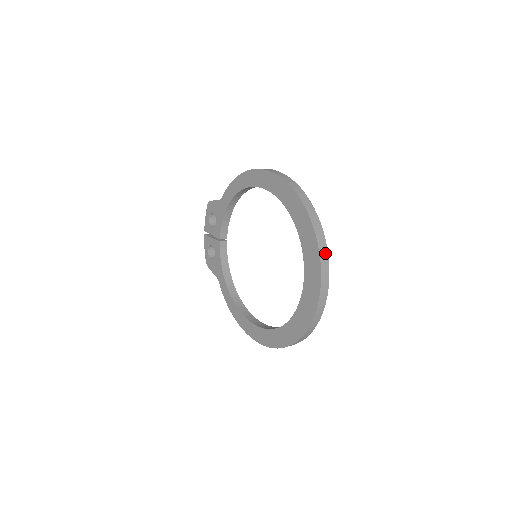
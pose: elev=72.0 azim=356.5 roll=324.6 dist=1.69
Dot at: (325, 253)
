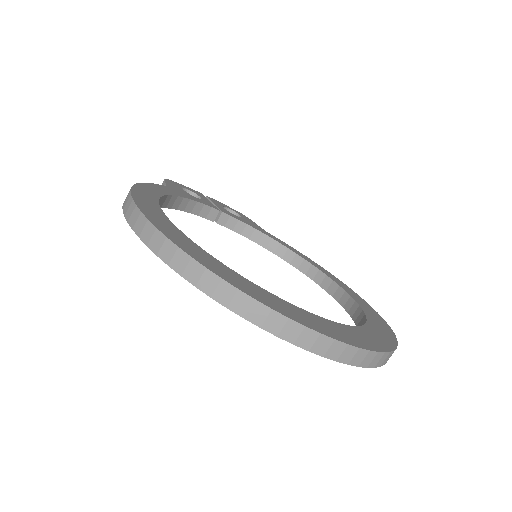
Dot at: (303, 333)
